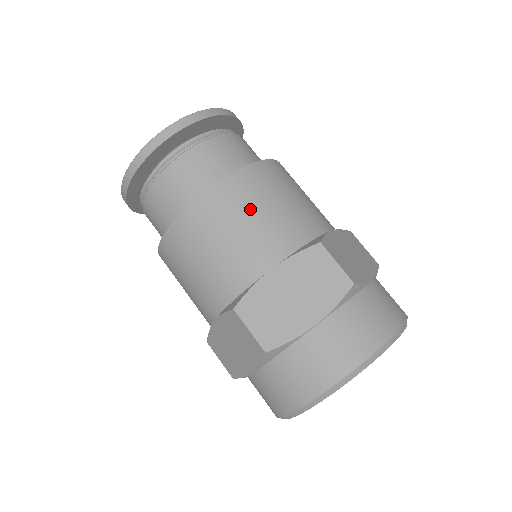
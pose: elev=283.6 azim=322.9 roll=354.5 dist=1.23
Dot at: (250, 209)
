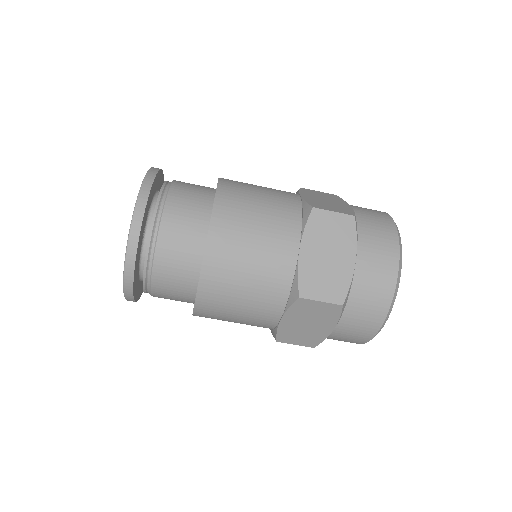
Dot at: (233, 300)
